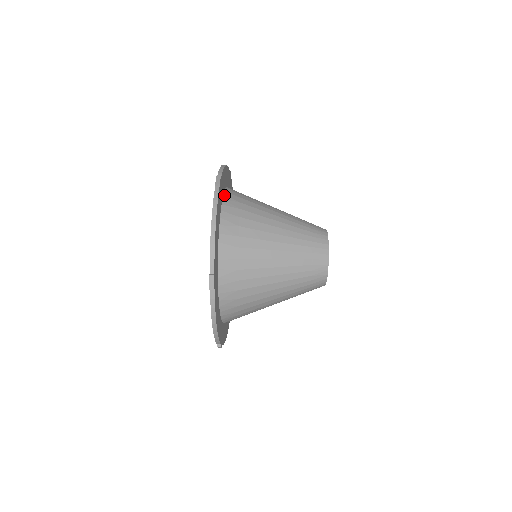
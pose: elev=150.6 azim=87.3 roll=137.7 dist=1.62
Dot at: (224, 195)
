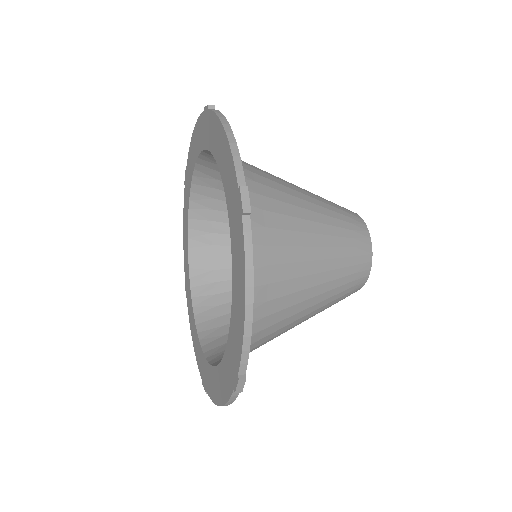
Dot at: occluded
